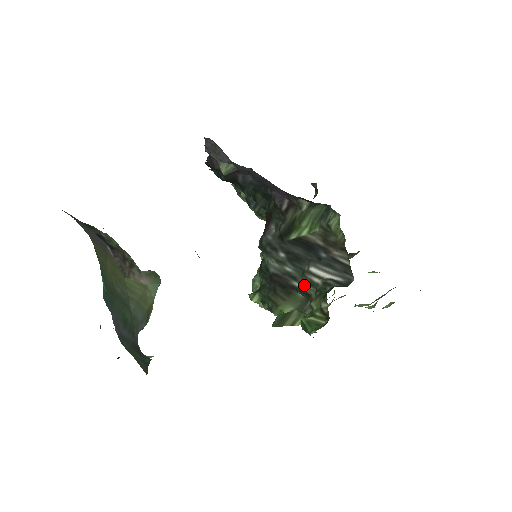
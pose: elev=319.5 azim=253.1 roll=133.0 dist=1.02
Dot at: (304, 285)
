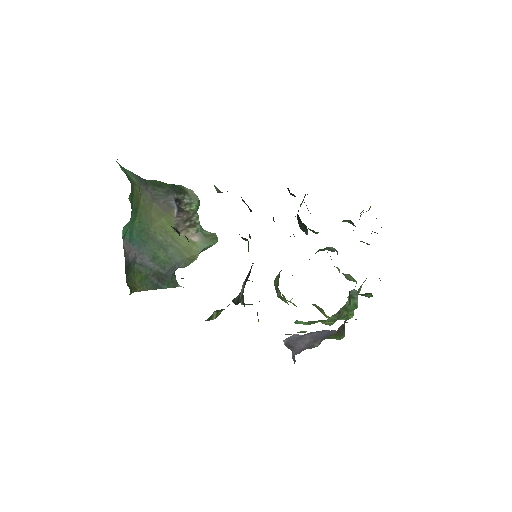
Dot at: (243, 291)
